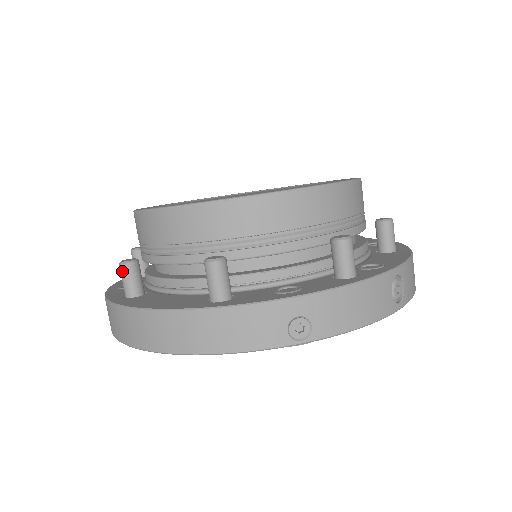
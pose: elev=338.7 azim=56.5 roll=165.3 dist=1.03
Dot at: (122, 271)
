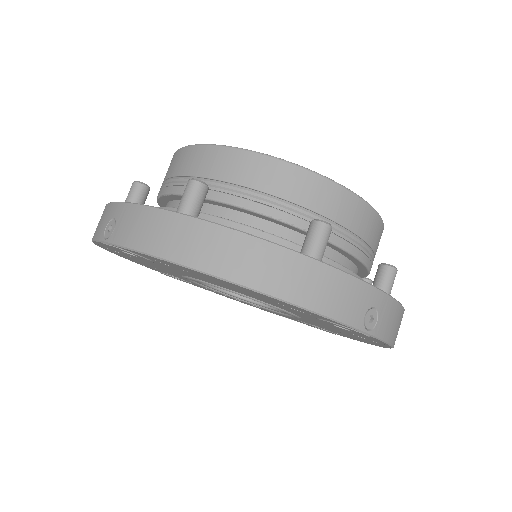
Dot at: (193, 188)
